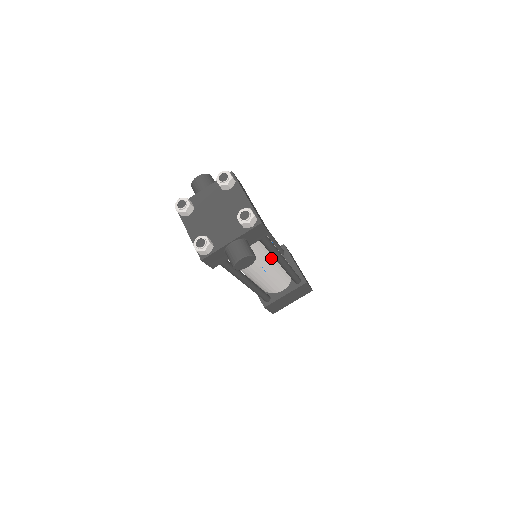
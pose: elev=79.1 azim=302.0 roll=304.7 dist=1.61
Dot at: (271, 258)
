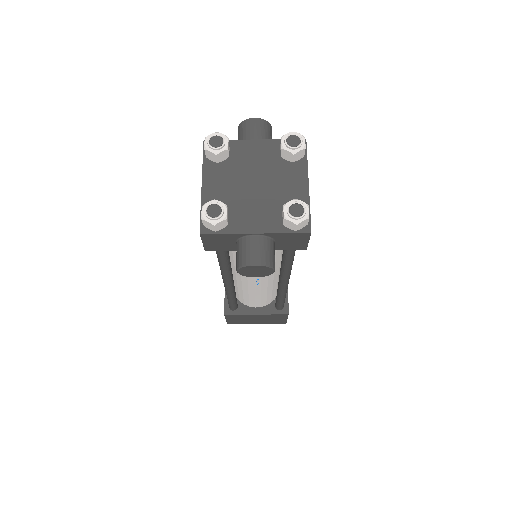
Dot at: (275, 271)
